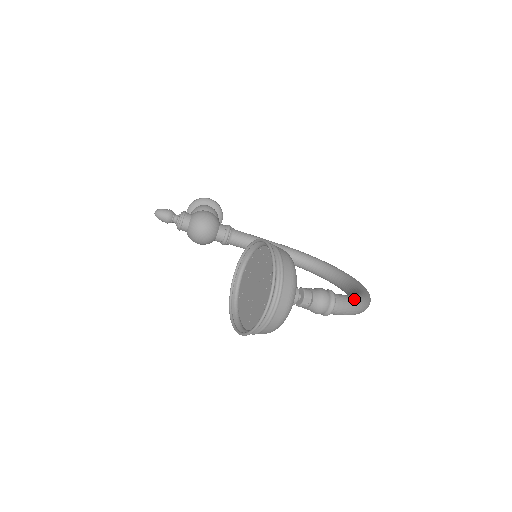
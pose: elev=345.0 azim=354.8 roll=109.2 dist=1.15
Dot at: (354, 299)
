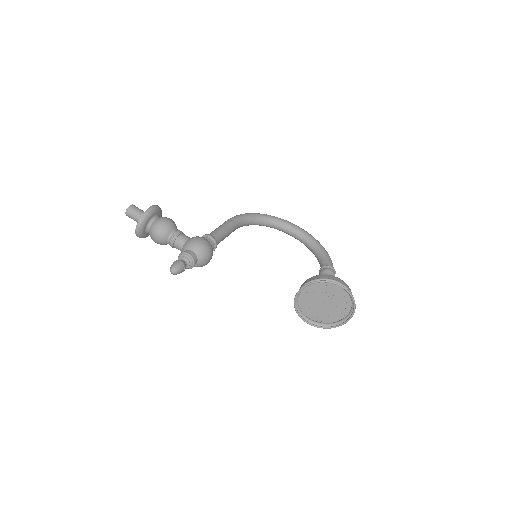
Dot at: occluded
